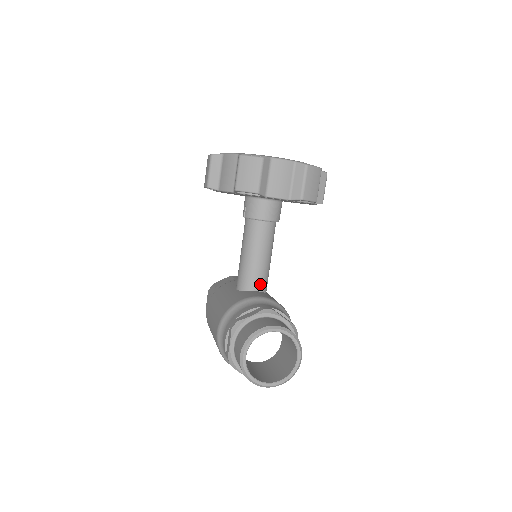
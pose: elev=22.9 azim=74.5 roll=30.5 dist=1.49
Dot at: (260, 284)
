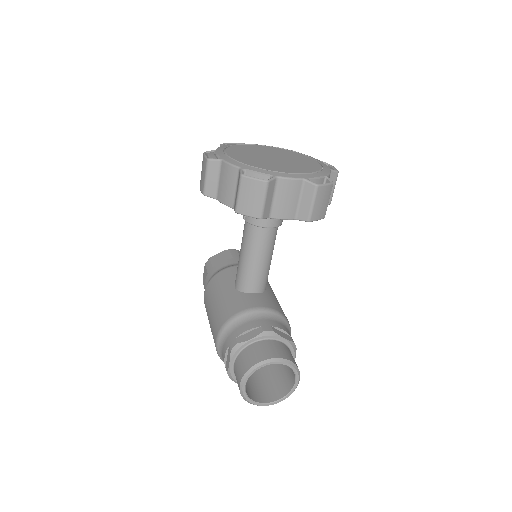
Dot at: (260, 286)
